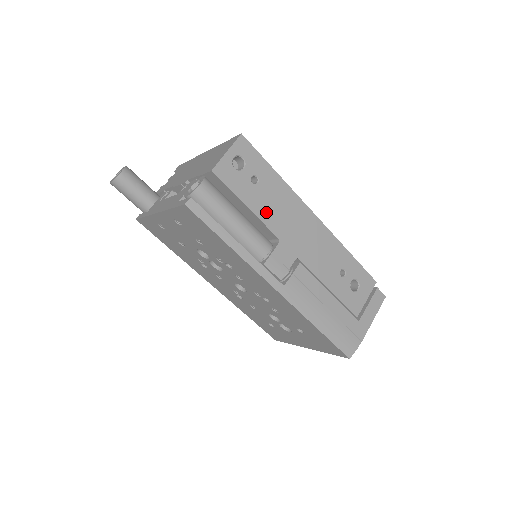
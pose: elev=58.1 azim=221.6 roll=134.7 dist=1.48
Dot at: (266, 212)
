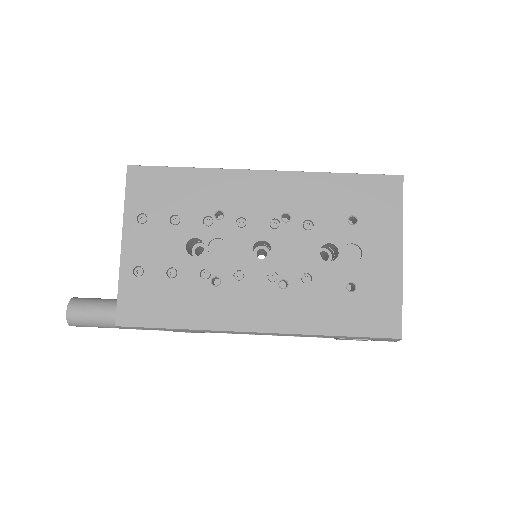
Dot at: occluded
